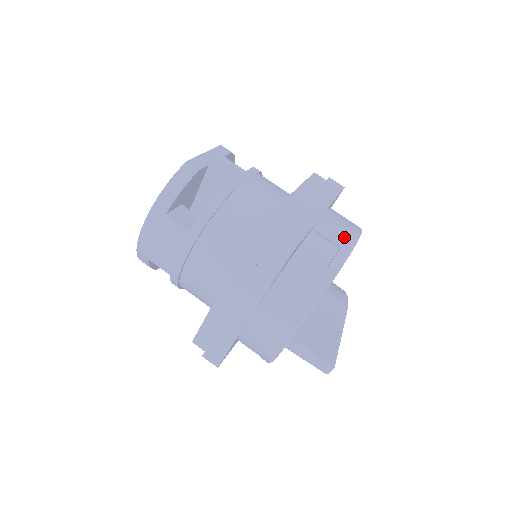
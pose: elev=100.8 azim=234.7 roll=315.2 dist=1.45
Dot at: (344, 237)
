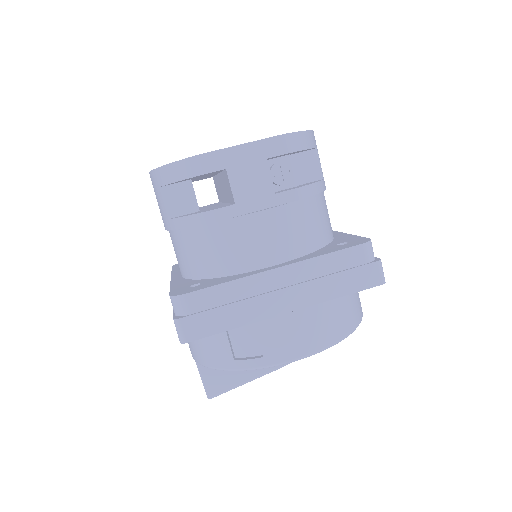
Dot at: (279, 351)
